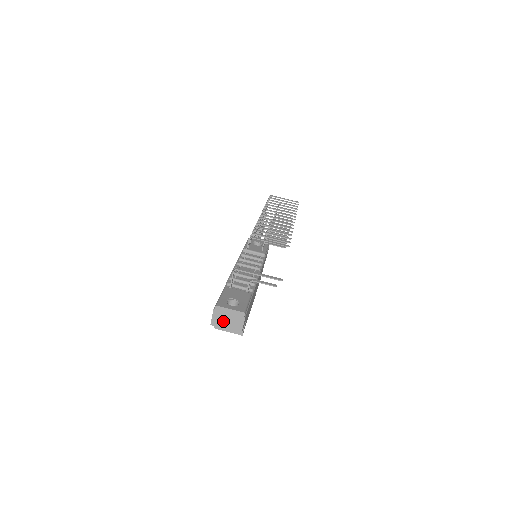
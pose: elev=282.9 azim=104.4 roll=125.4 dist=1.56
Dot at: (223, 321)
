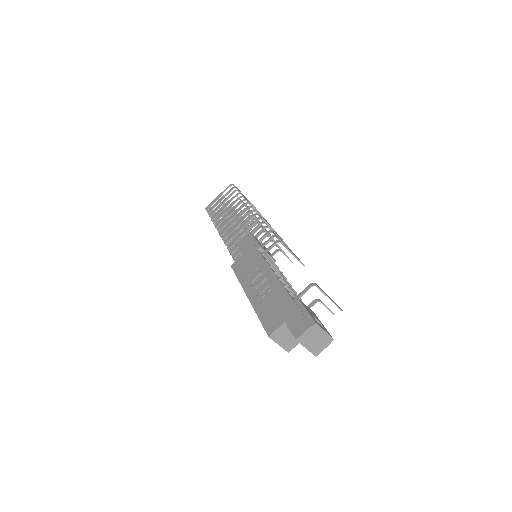
Dot at: (310, 340)
